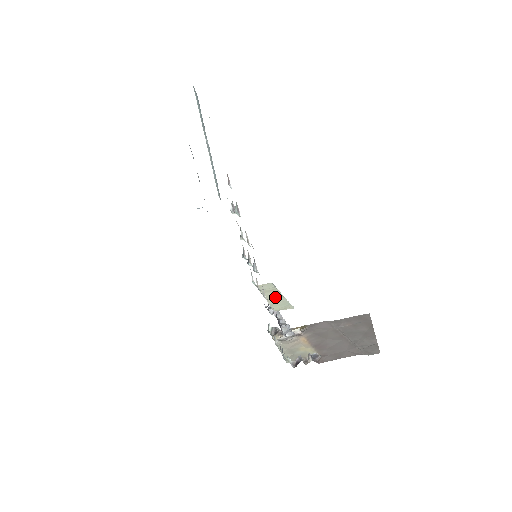
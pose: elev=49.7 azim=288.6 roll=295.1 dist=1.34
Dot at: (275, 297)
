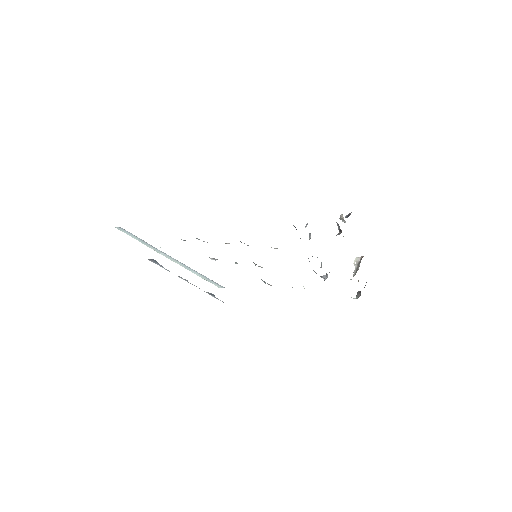
Dot at: occluded
